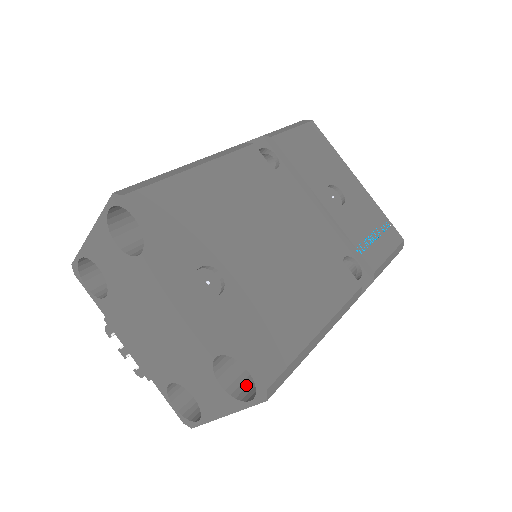
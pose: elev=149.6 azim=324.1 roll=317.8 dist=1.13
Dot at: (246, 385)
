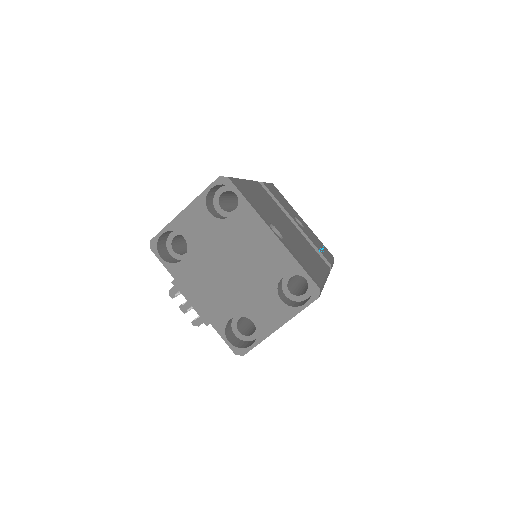
Dot at: (294, 303)
